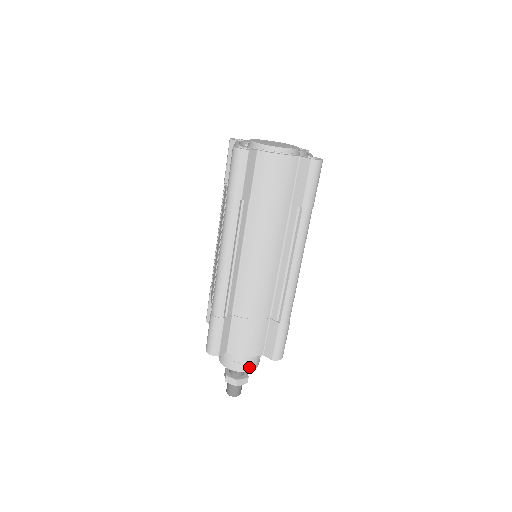
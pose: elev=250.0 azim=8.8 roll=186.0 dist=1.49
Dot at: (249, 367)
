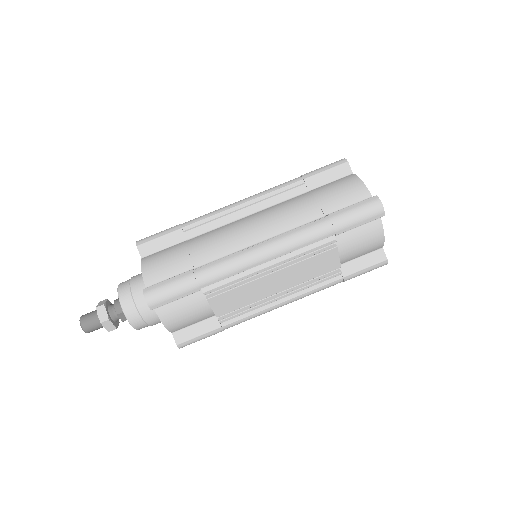
Dot at: (125, 298)
